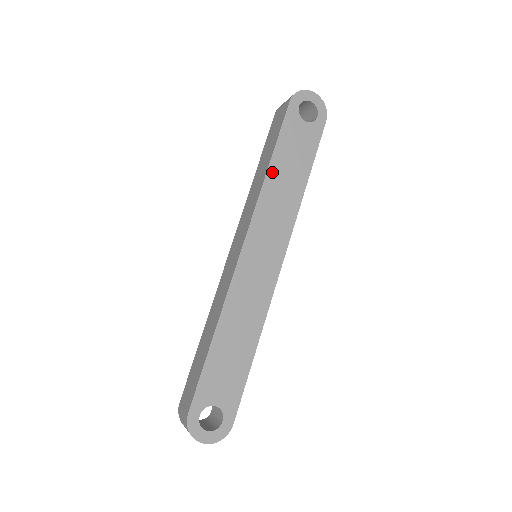
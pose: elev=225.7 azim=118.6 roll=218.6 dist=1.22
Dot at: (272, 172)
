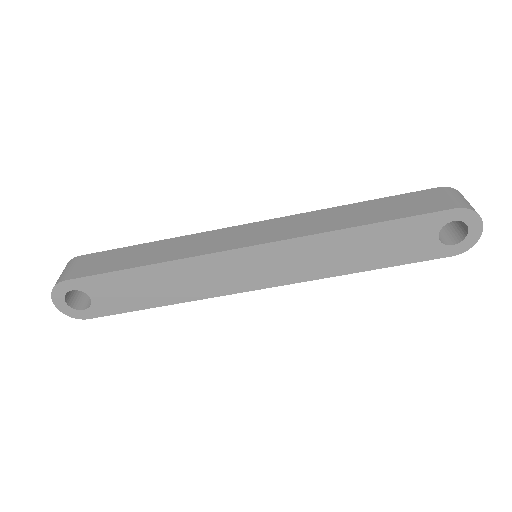
Dot at: (353, 233)
